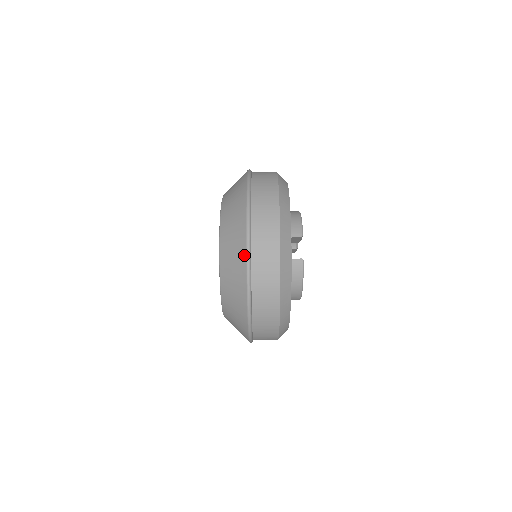
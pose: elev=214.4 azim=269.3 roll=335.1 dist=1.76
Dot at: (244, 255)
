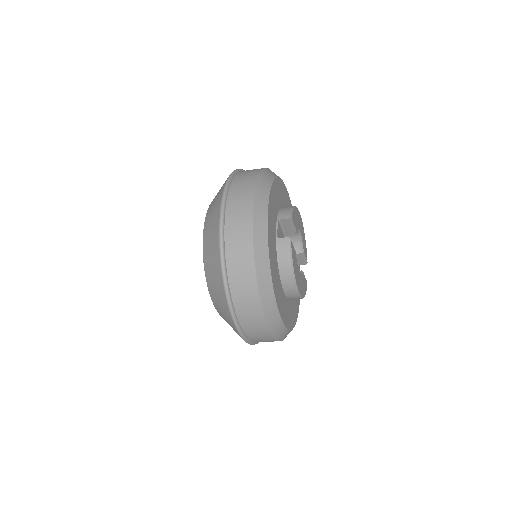
Dot at: (218, 221)
